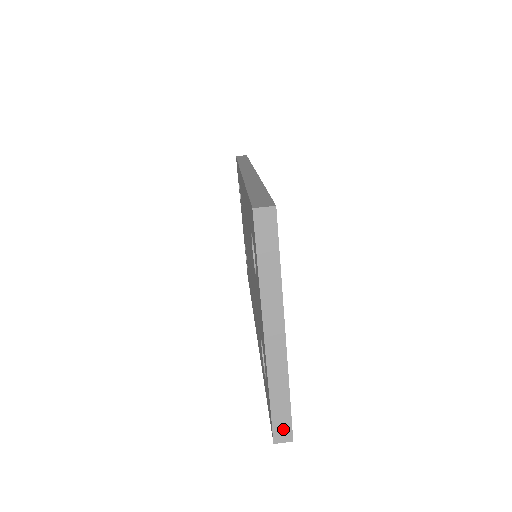
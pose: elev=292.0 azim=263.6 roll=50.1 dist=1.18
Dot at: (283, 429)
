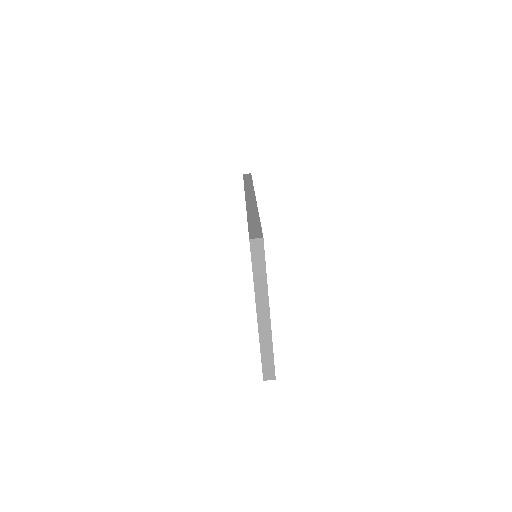
Dot at: (269, 372)
